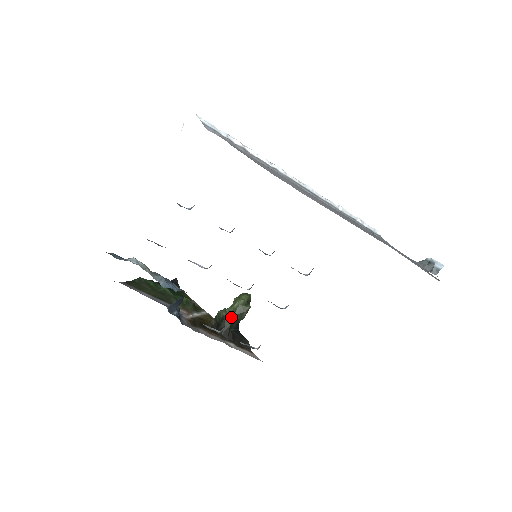
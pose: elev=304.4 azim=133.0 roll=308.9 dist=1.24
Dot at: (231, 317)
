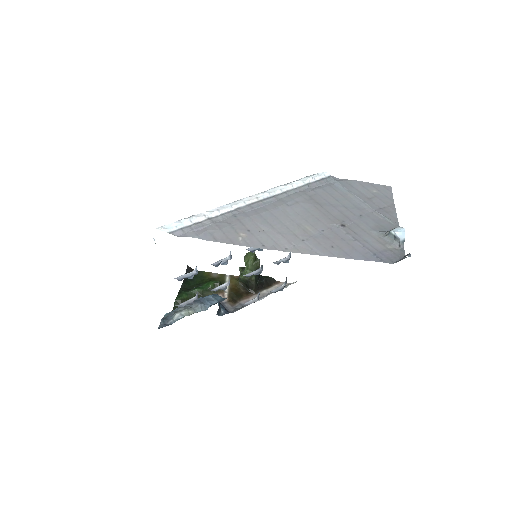
Dot at: (252, 277)
